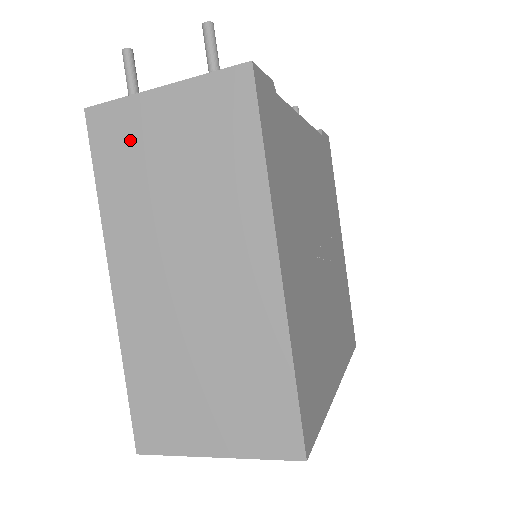
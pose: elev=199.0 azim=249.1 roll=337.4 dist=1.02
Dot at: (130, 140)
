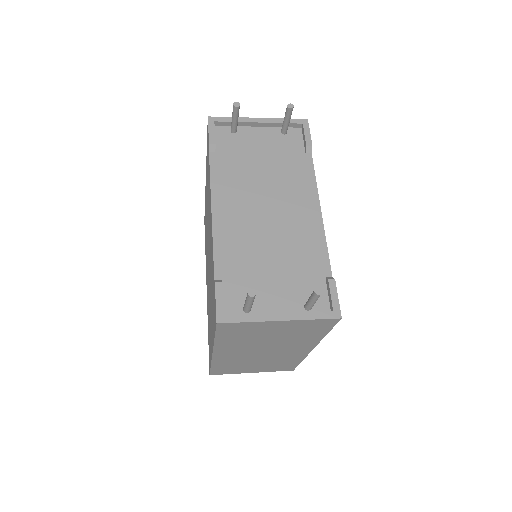
Dot at: (248, 331)
